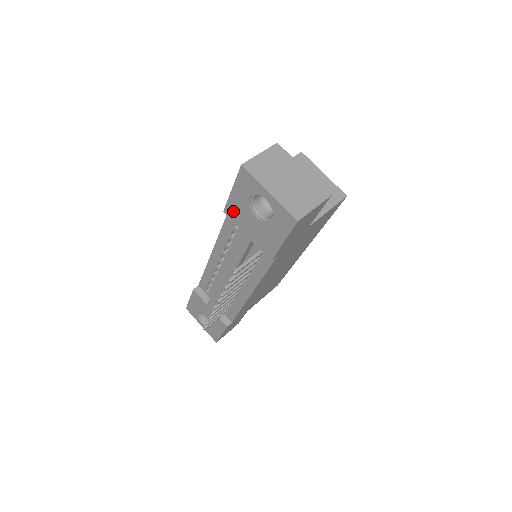
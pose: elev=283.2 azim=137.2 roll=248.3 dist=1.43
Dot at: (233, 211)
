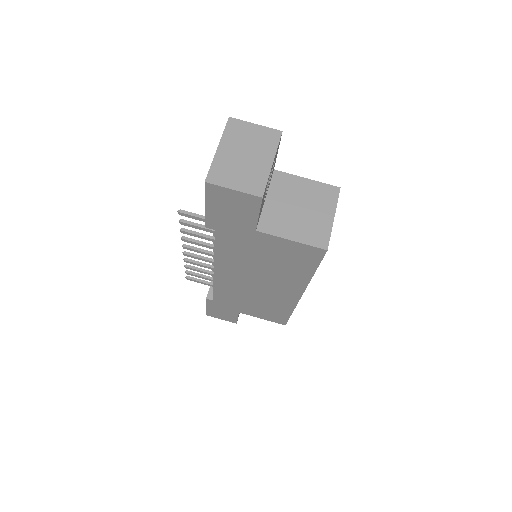
Dot at: occluded
